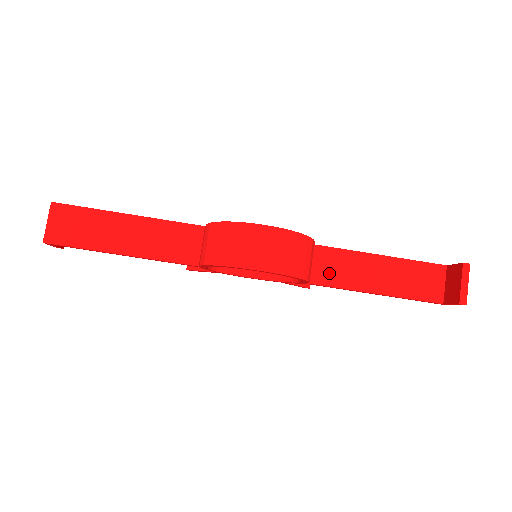
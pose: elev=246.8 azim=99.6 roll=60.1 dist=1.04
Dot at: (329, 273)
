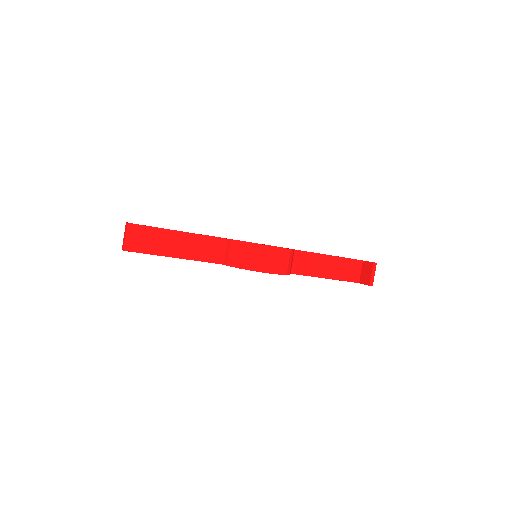
Dot at: (299, 266)
